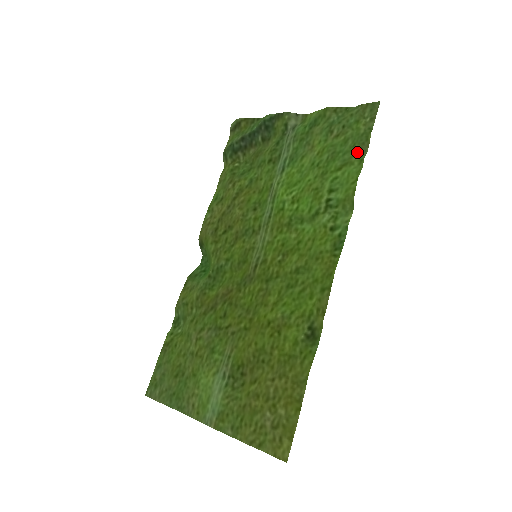
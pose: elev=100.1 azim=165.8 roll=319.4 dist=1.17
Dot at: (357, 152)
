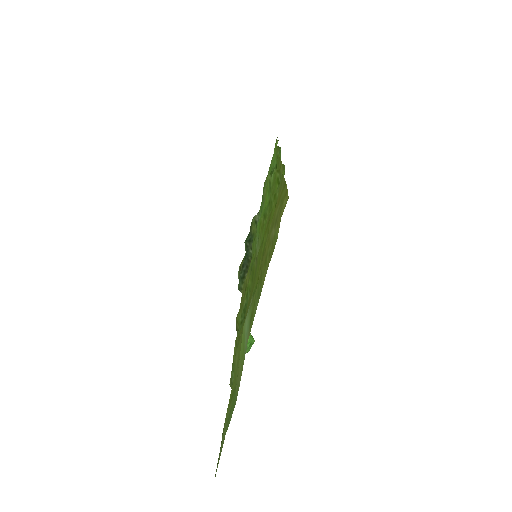
Dot at: occluded
